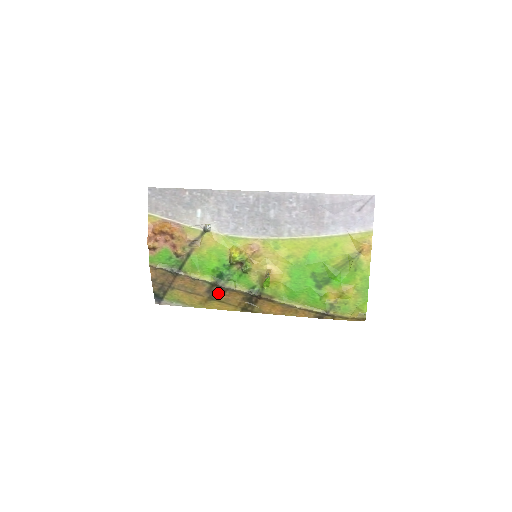
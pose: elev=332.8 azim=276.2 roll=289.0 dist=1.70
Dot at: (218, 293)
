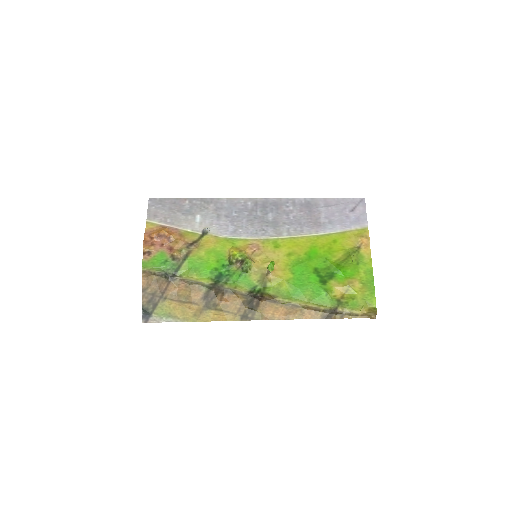
Dot at: (215, 298)
